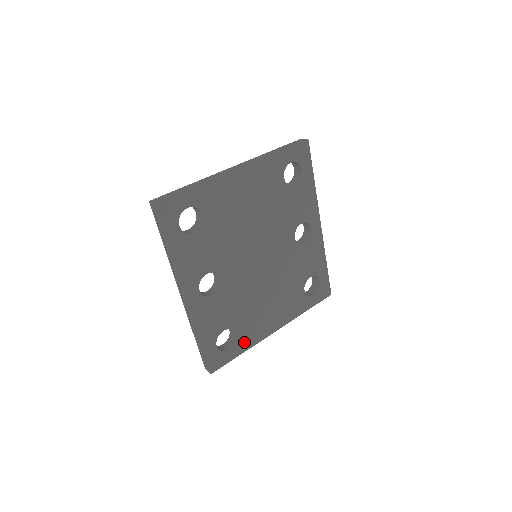
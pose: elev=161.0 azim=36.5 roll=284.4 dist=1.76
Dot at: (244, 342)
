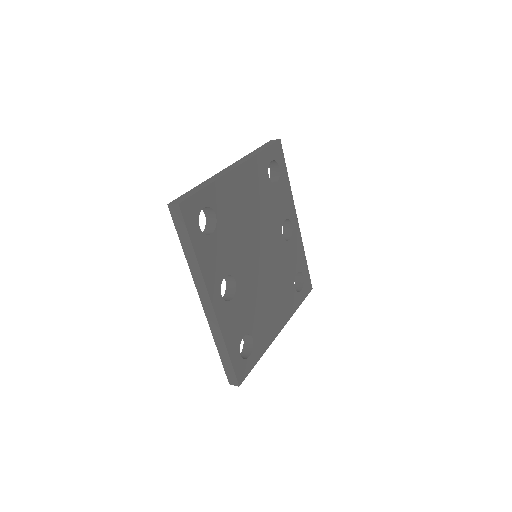
Dot at: (259, 347)
